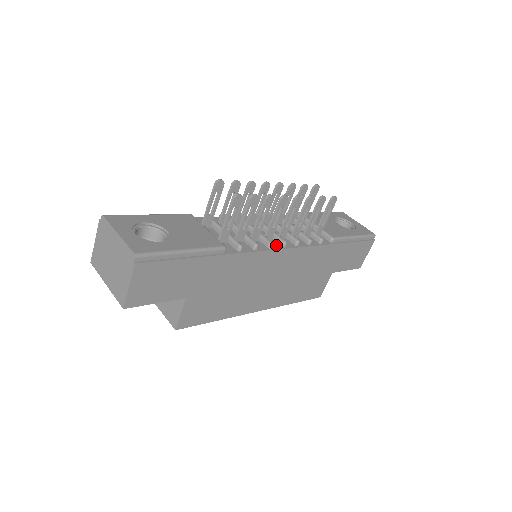
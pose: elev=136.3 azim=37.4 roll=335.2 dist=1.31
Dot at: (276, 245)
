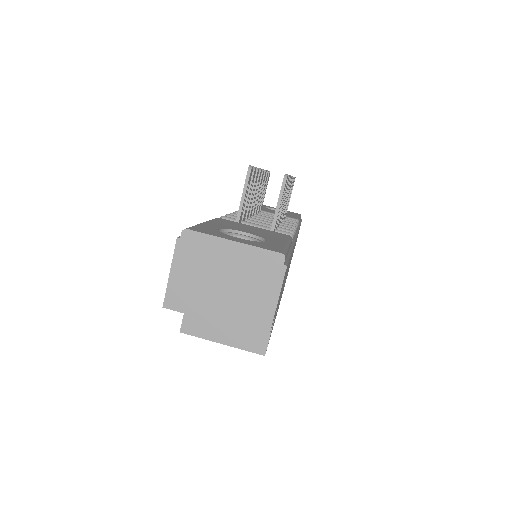
Dot at: occluded
